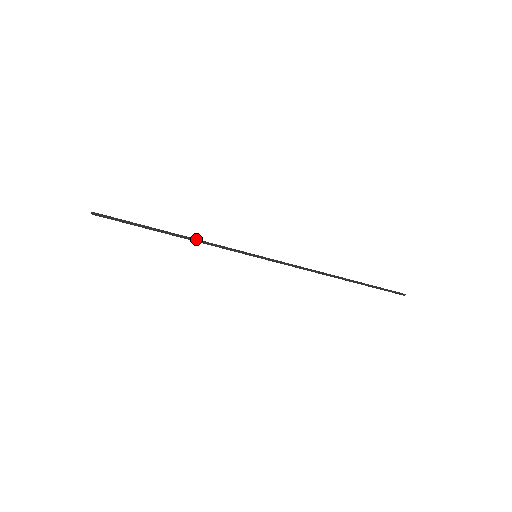
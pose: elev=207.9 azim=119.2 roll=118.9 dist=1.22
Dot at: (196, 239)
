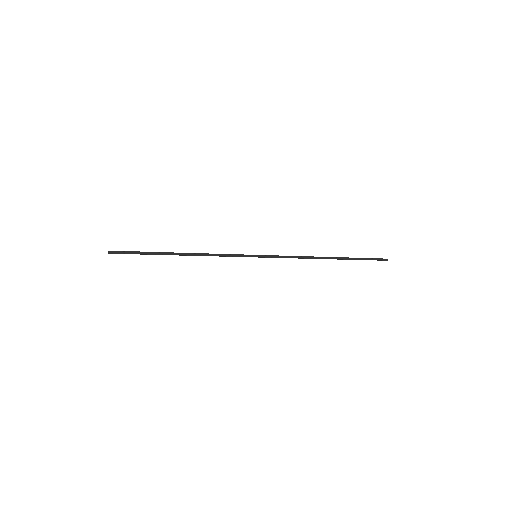
Dot at: occluded
